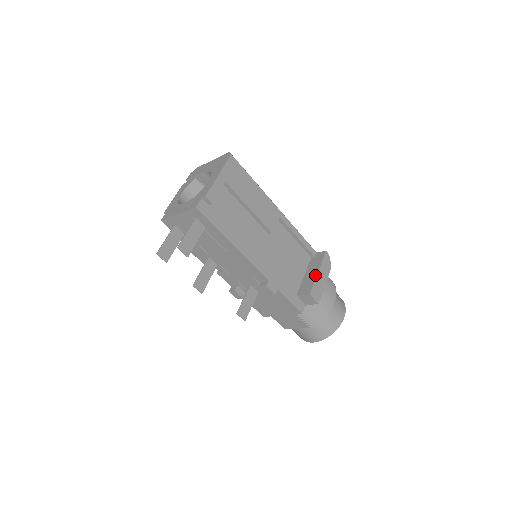
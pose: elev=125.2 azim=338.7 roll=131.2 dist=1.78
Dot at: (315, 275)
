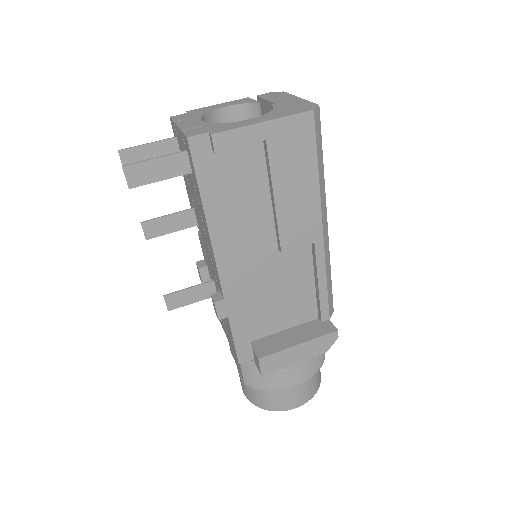
Dot at: (292, 344)
